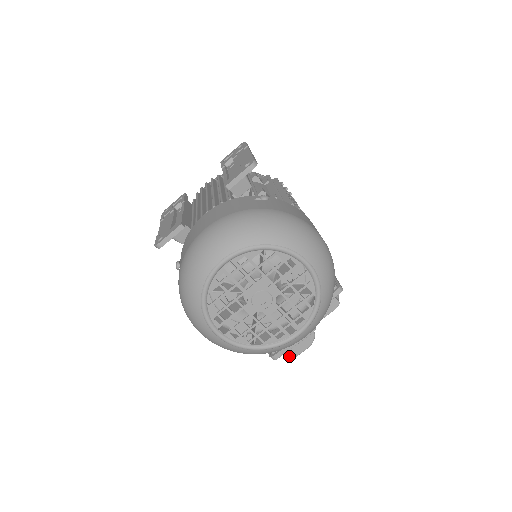
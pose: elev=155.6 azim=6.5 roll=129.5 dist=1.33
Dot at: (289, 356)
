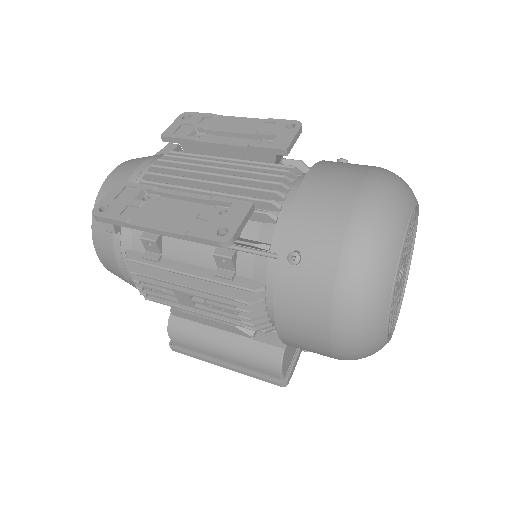
Dot at: occluded
